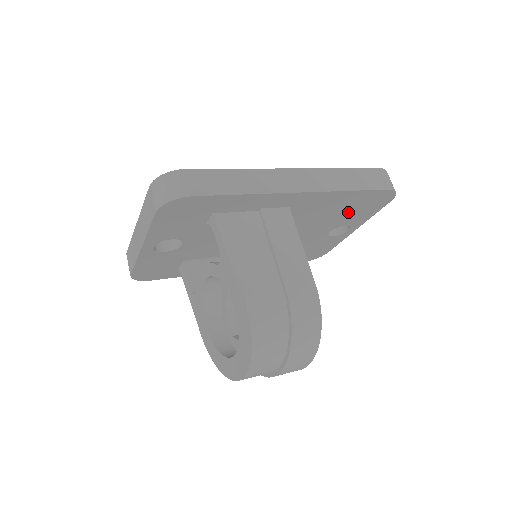
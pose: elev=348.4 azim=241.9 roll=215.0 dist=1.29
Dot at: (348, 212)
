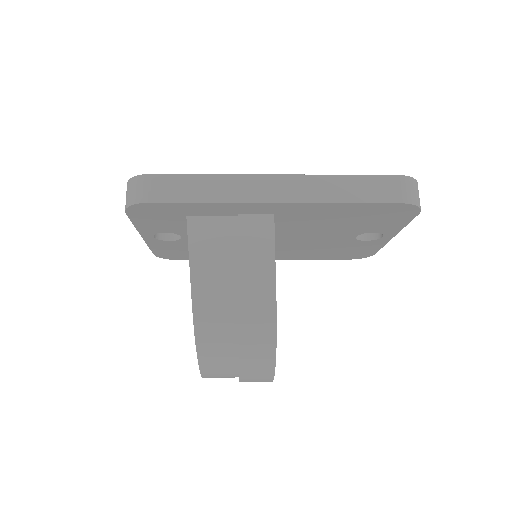
Dot at: (363, 221)
